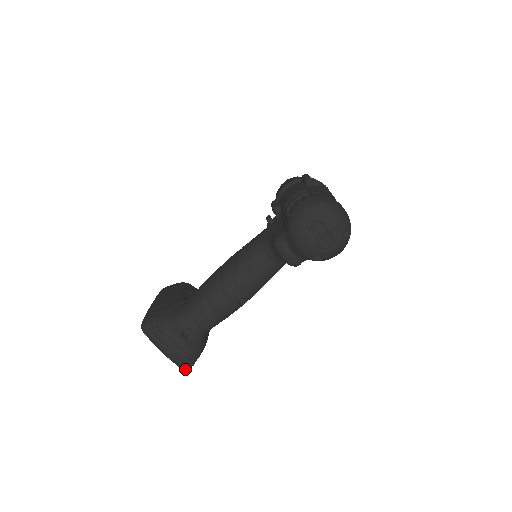
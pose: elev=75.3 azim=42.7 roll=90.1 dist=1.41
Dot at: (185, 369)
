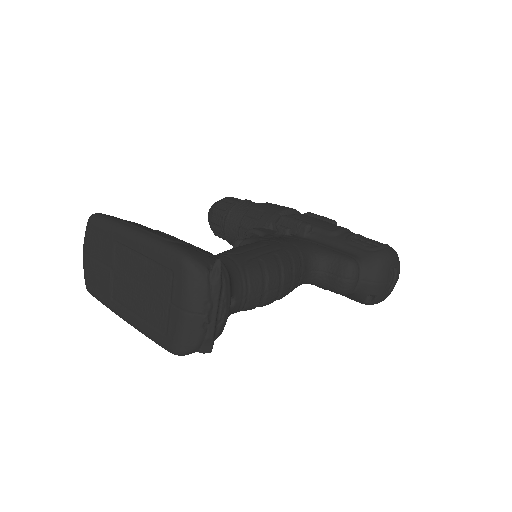
Dot at: (187, 353)
